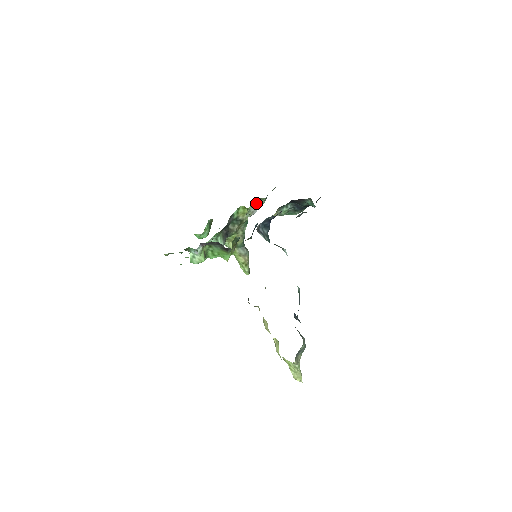
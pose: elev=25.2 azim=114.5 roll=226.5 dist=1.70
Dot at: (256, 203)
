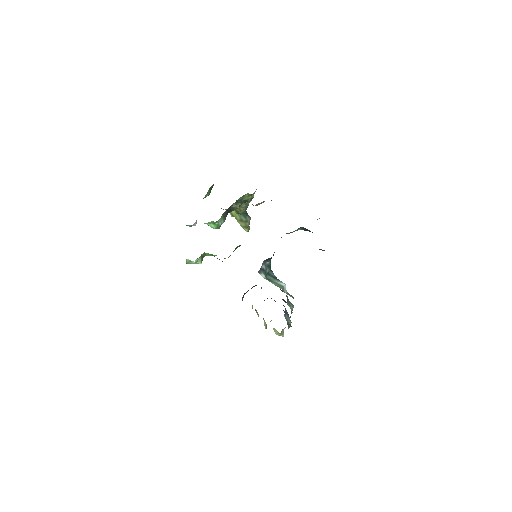
Dot at: occluded
